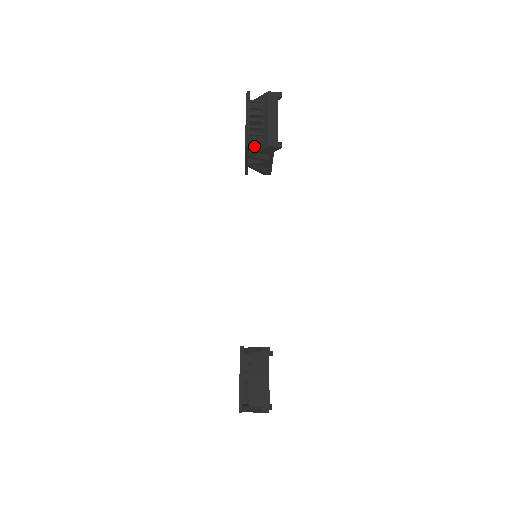
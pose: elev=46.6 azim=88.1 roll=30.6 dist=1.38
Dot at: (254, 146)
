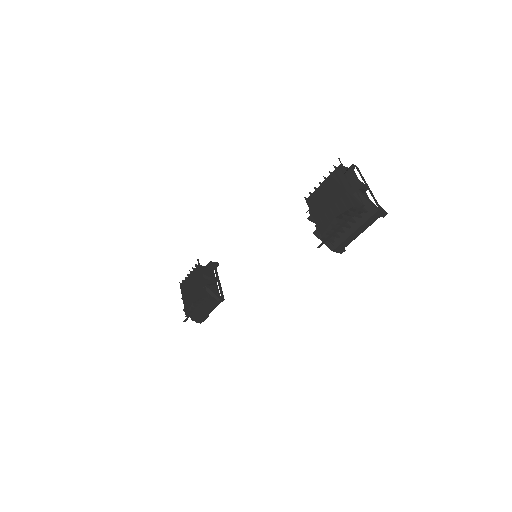
Dot at: occluded
